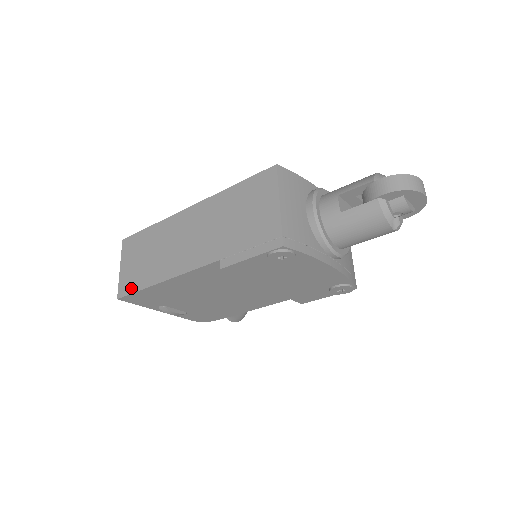
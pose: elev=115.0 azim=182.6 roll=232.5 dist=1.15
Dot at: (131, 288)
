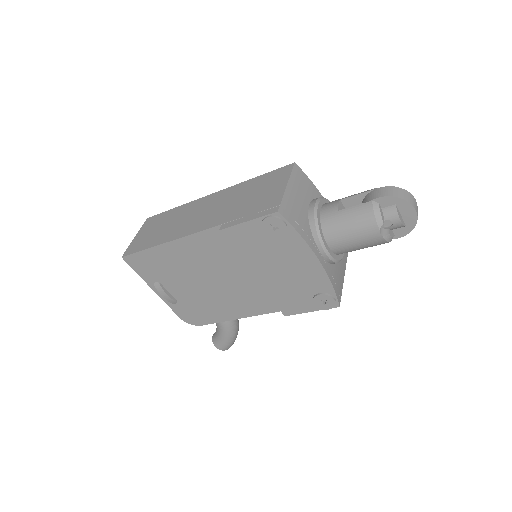
Dot at: (137, 249)
